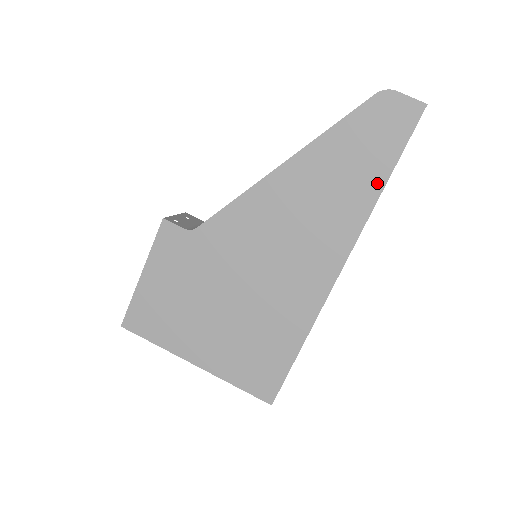
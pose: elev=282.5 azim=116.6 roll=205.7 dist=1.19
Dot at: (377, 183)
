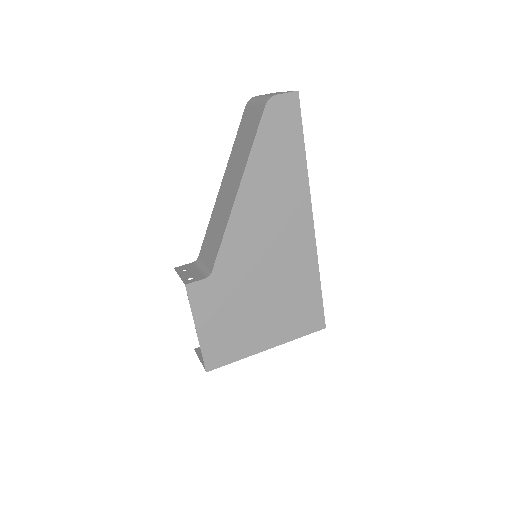
Dot at: (300, 158)
